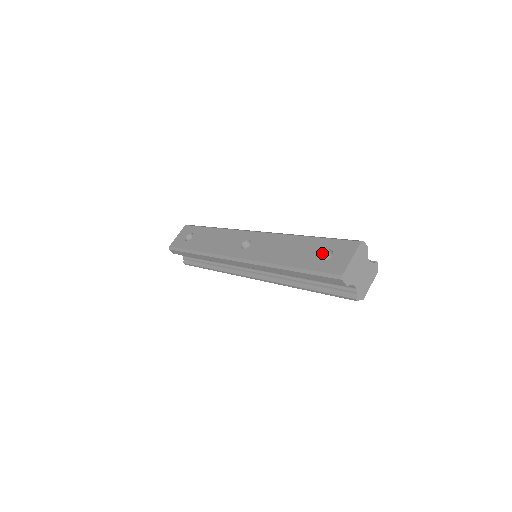
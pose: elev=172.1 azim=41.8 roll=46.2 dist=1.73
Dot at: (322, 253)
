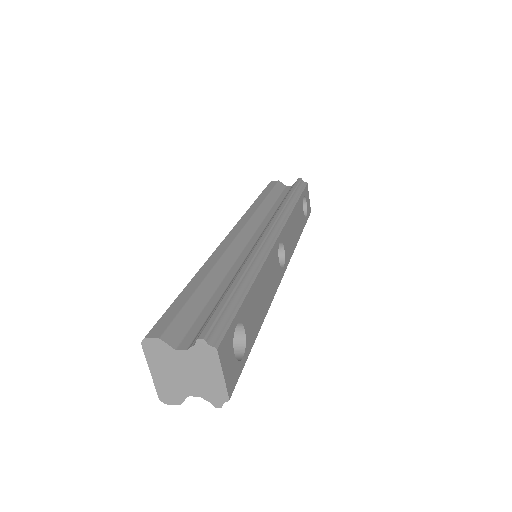
Dot at: occluded
